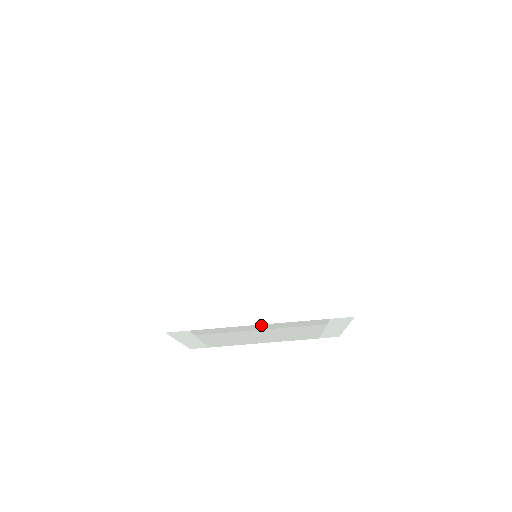
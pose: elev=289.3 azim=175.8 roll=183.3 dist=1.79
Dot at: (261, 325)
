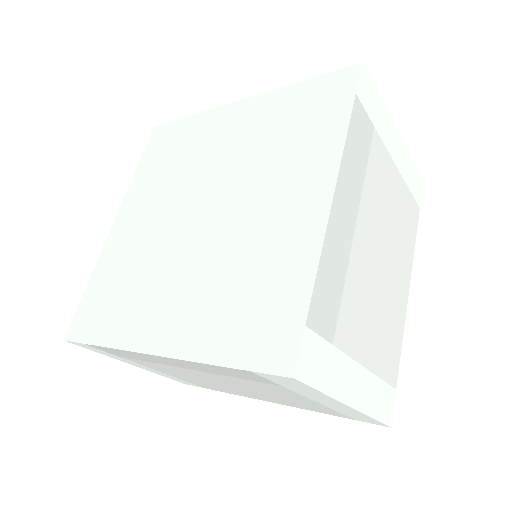
Dot at: (161, 357)
